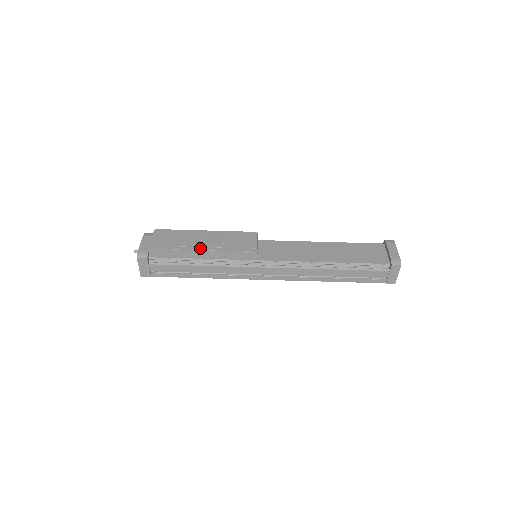
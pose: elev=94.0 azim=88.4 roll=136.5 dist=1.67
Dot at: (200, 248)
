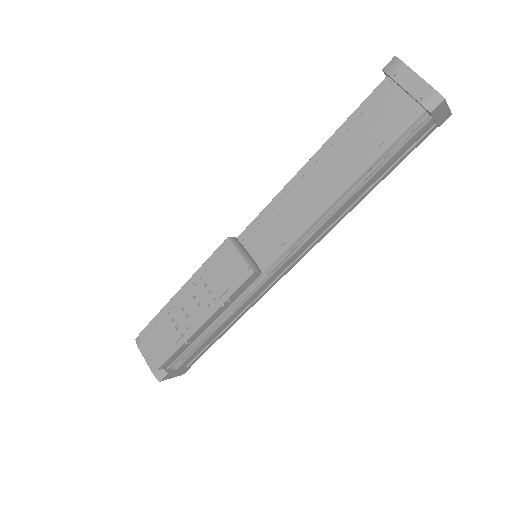
Dot at: (198, 324)
